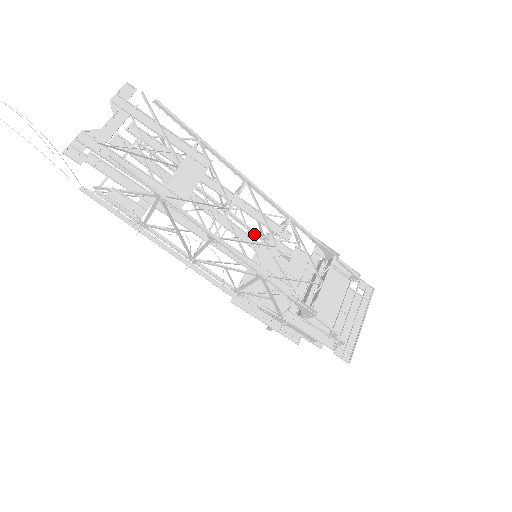
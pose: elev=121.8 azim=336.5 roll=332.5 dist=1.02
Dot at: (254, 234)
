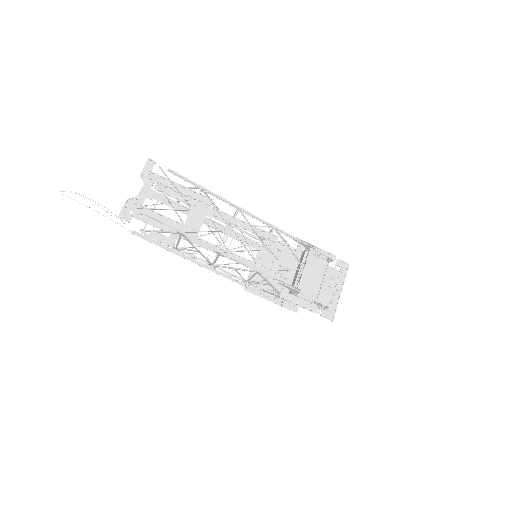
Dot at: (255, 238)
